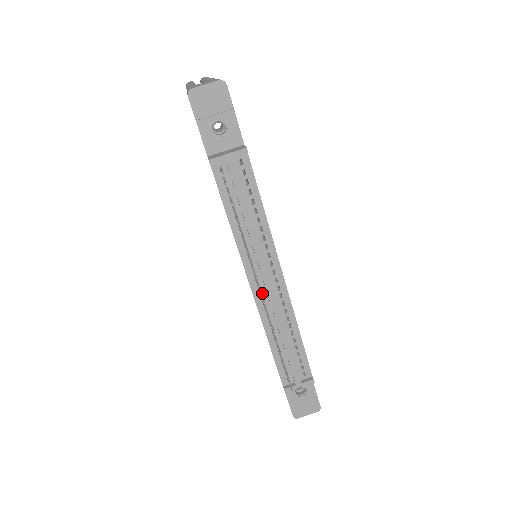
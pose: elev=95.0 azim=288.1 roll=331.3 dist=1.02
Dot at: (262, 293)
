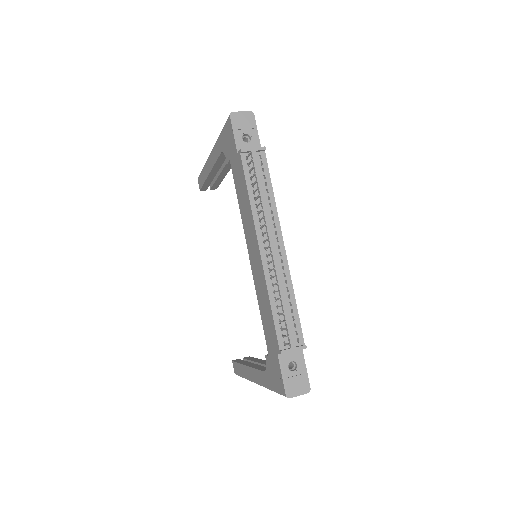
Dot at: (268, 255)
